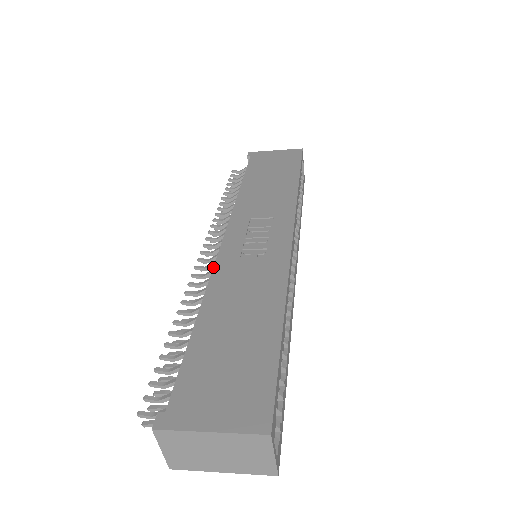
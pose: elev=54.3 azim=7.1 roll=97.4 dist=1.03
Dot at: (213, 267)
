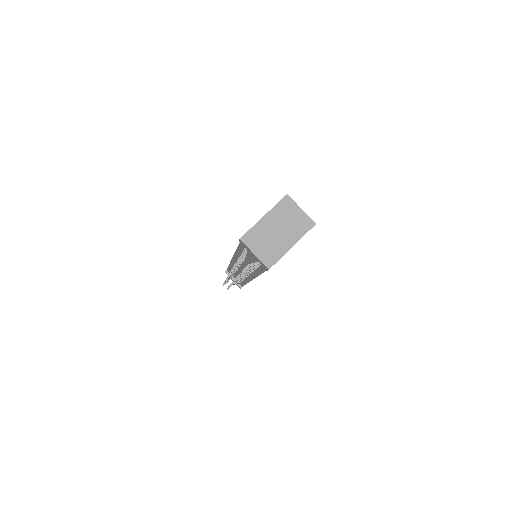
Dot at: occluded
